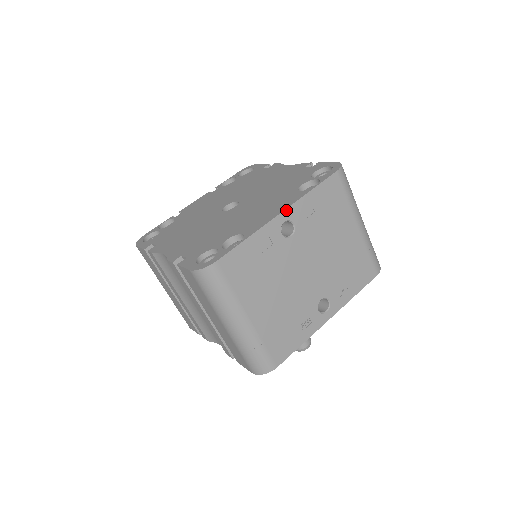
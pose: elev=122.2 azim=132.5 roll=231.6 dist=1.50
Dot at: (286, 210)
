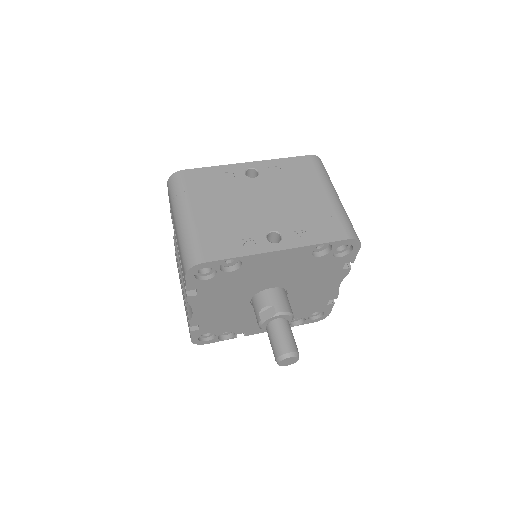
Dot at: (254, 162)
